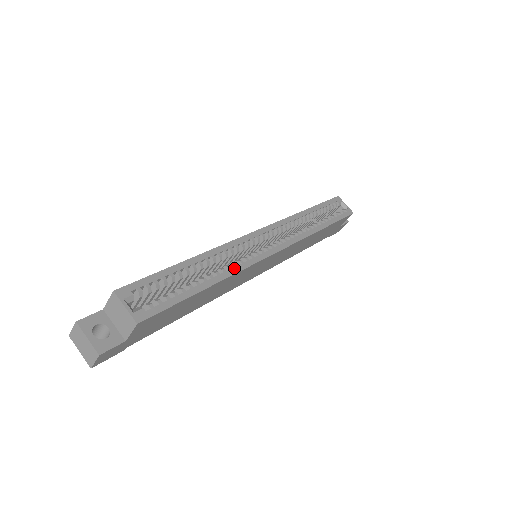
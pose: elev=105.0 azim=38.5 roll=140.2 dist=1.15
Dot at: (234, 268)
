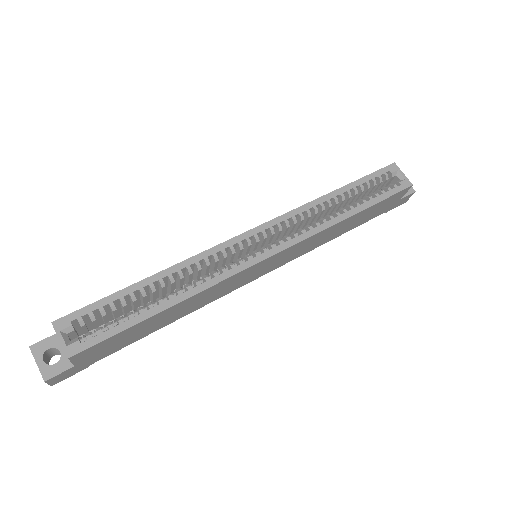
Dot at: (203, 284)
